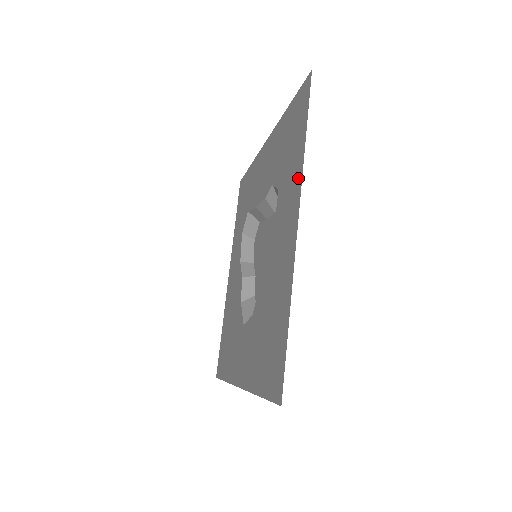
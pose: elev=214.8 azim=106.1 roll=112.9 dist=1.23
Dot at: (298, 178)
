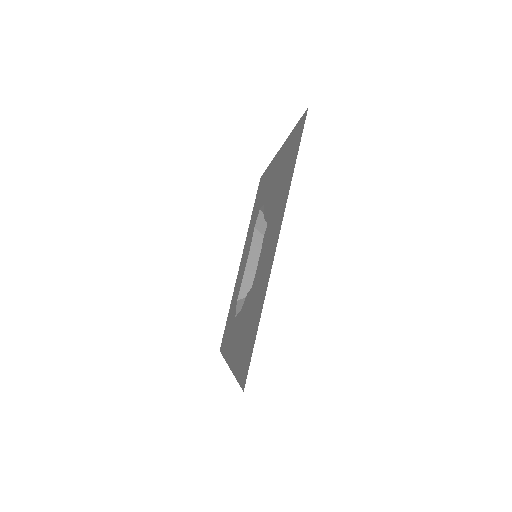
Dot at: (270, 167)
